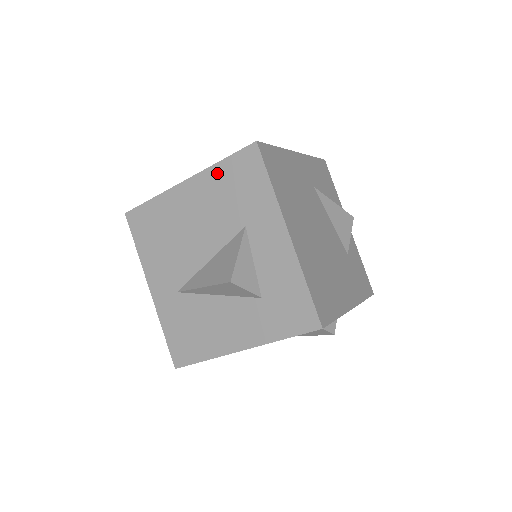
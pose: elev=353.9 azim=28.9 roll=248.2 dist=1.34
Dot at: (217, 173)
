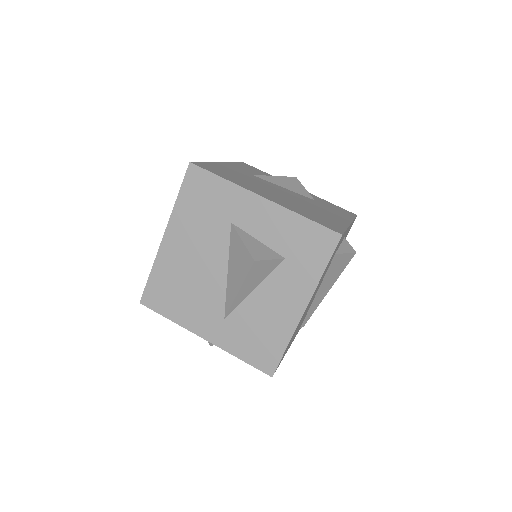
Dot at: (181, 208)
